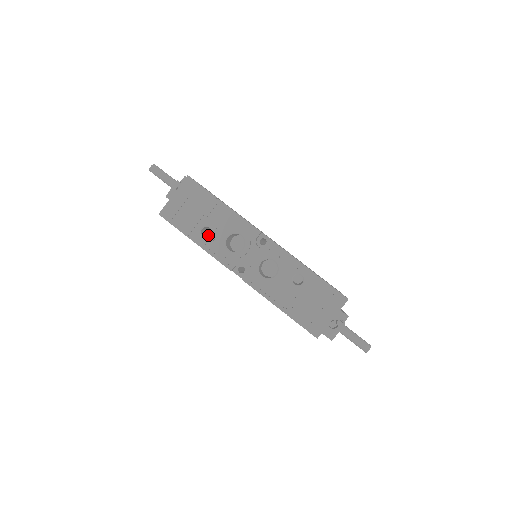
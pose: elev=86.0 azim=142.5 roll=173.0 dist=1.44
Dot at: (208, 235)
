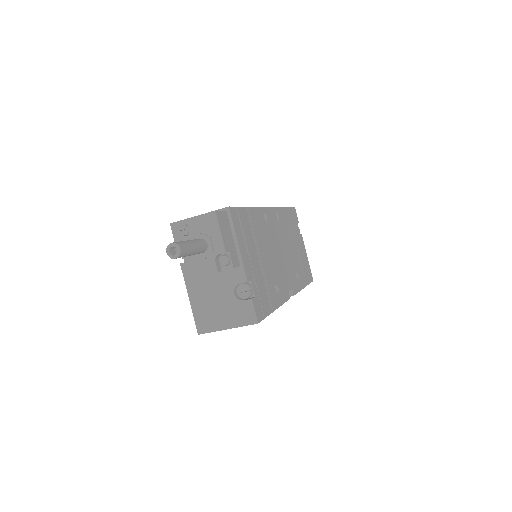
Dot at: occluded
